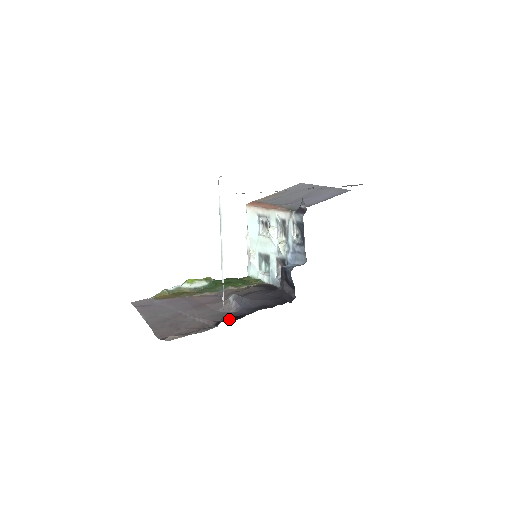
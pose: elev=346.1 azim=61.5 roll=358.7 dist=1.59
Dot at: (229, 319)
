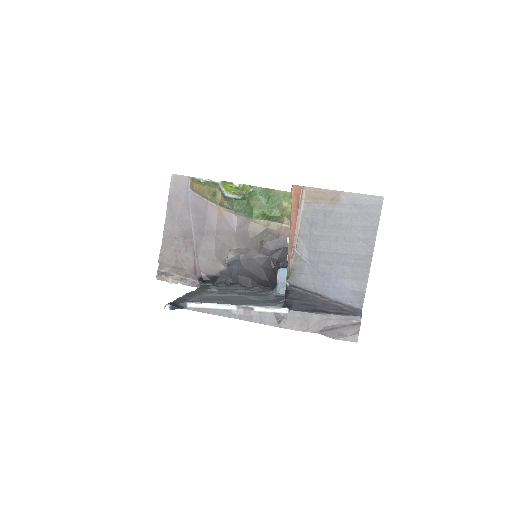
Dot at: (213, 278)
